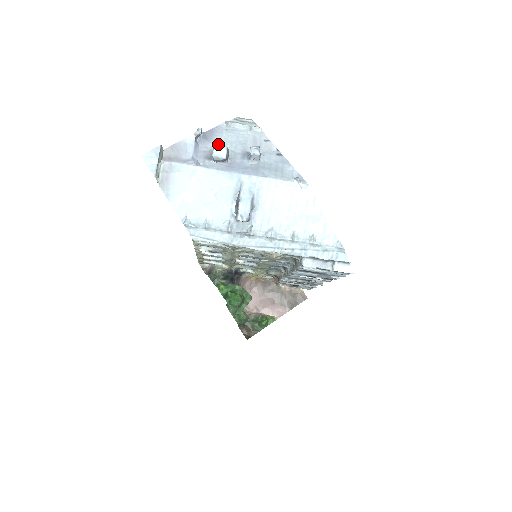
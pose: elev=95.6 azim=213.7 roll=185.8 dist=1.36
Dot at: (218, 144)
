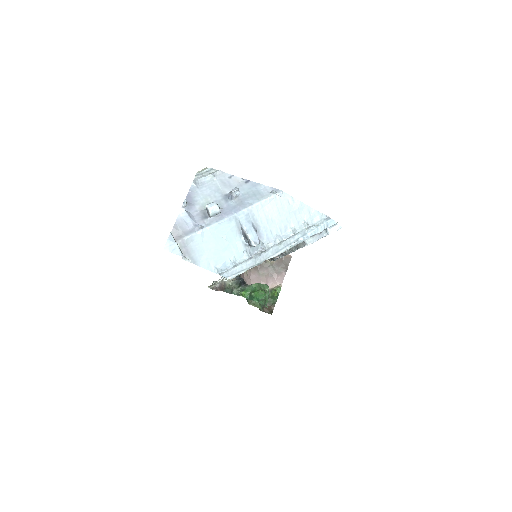
Dot at: (208, 205)
